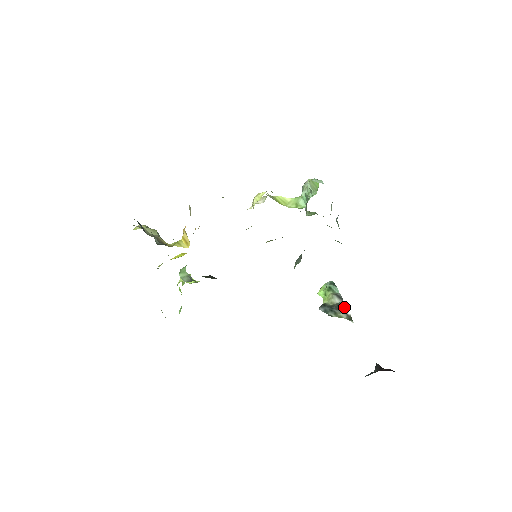
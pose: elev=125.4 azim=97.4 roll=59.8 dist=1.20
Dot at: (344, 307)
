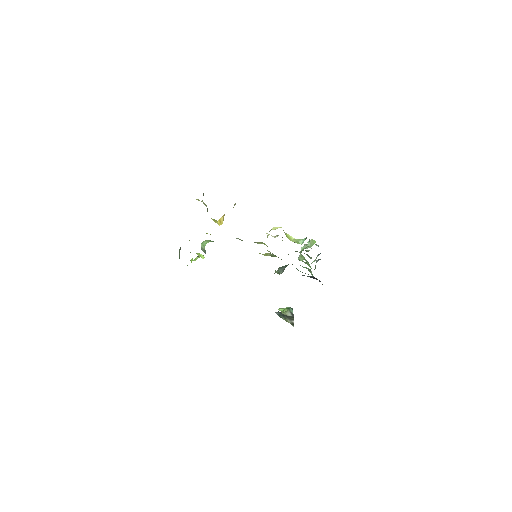
Dot at: (292, 318)
